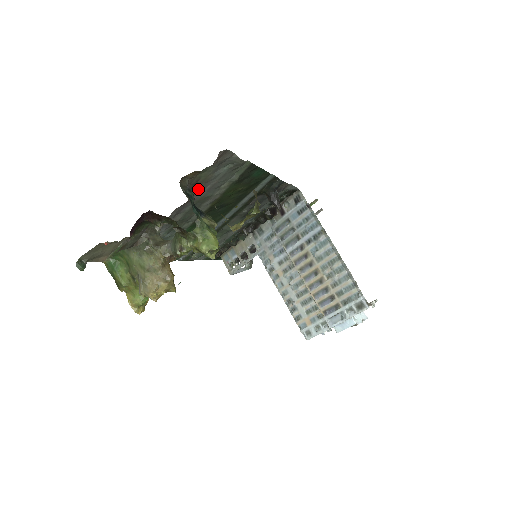
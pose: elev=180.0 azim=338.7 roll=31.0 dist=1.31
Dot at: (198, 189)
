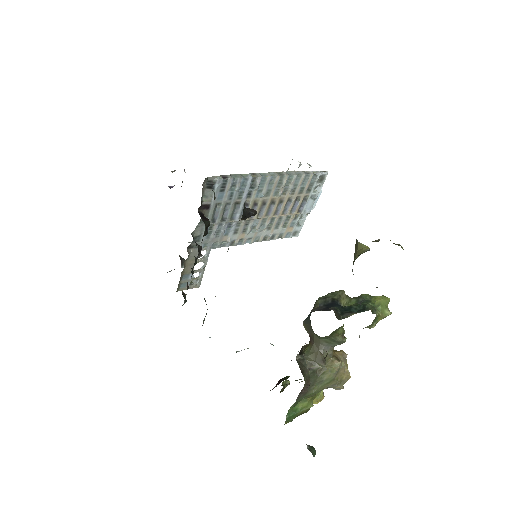
Dot at: occluded
